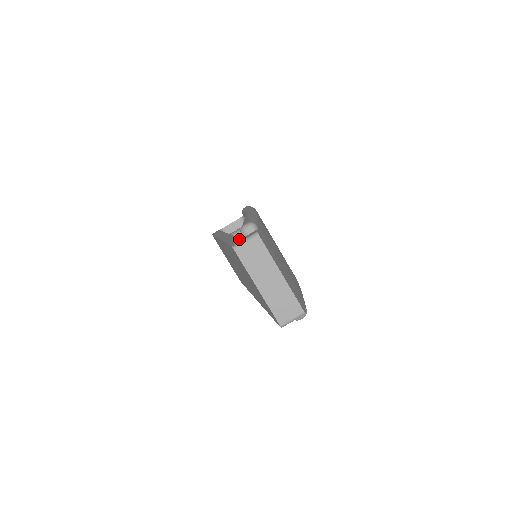
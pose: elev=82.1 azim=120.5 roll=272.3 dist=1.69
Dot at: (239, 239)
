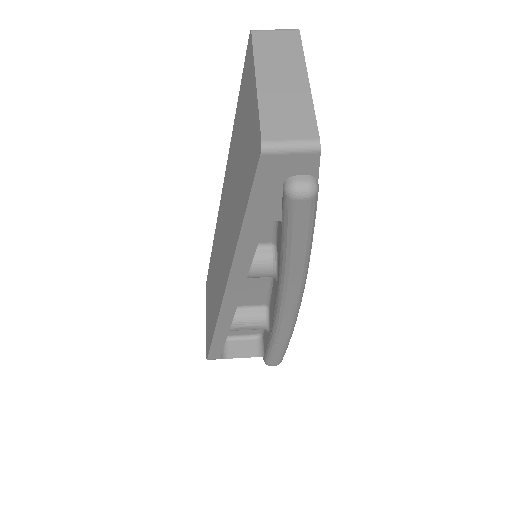
Dot at: occluded
